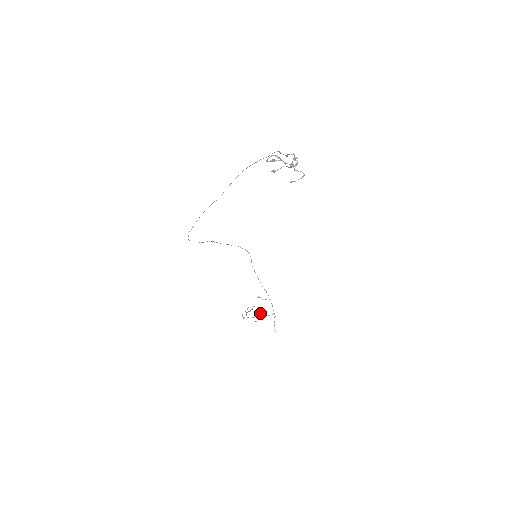
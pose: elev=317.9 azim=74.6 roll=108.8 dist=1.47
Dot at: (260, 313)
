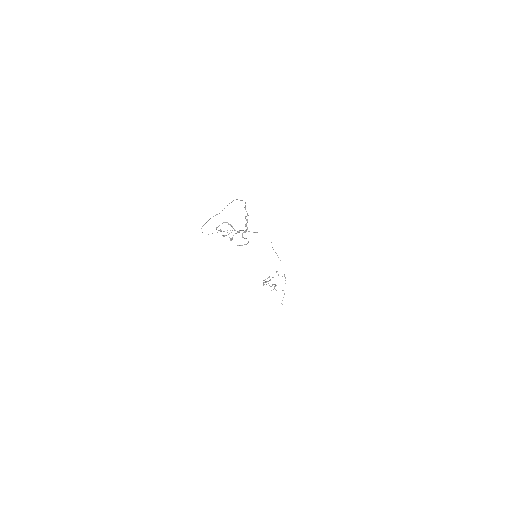
Dot at: (276, 285)
